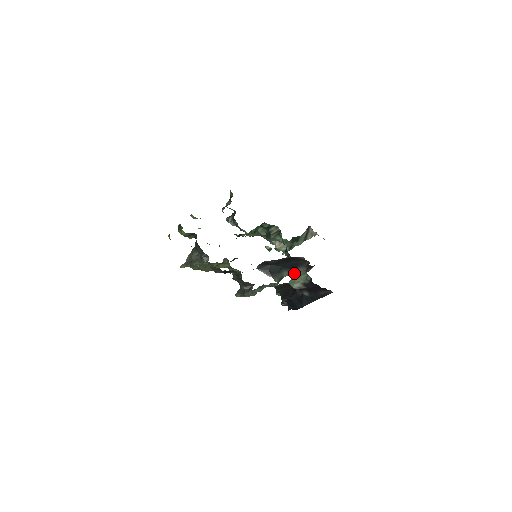
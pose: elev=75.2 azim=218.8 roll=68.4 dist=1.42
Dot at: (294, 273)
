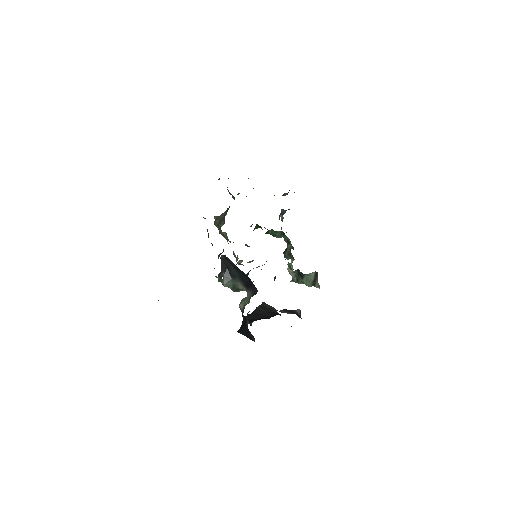
Dot at: (247, 293)
